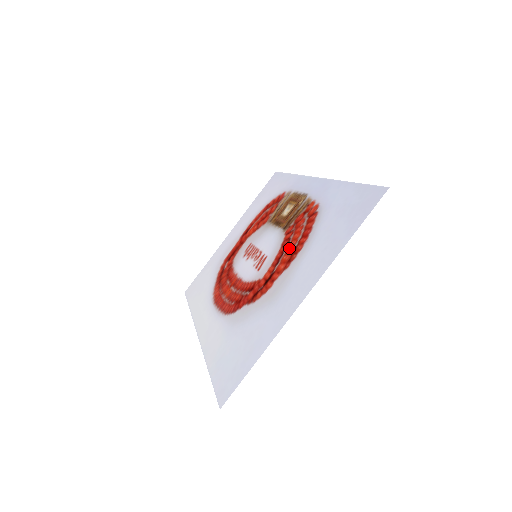
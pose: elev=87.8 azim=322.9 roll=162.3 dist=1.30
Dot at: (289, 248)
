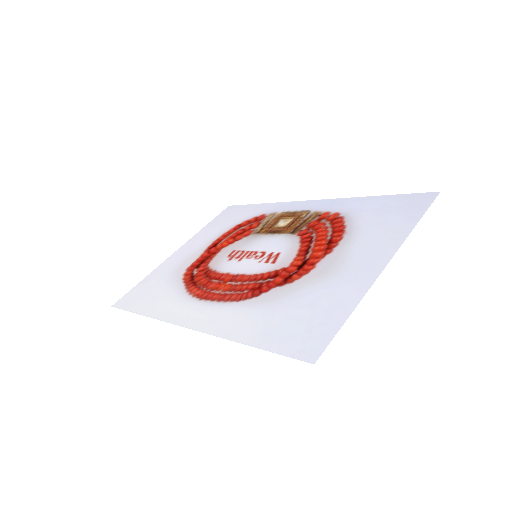
Dot at: (318, 241)
